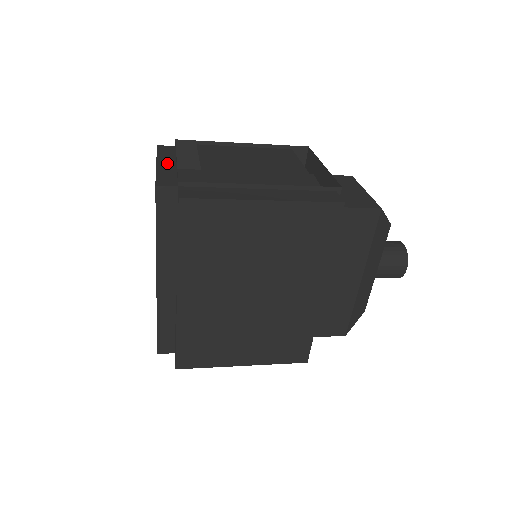
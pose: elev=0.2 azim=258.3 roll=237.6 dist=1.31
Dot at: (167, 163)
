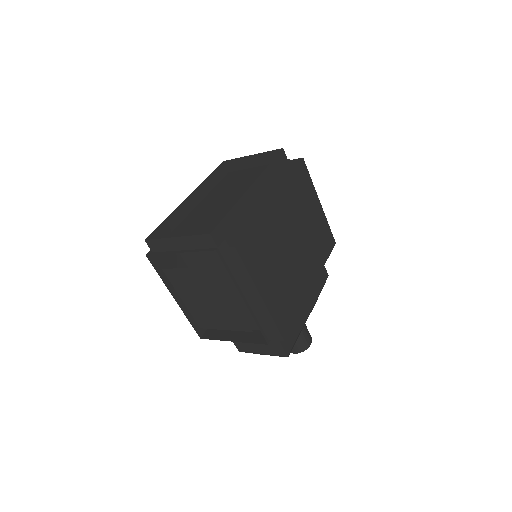
Dot at: (254, 161)
